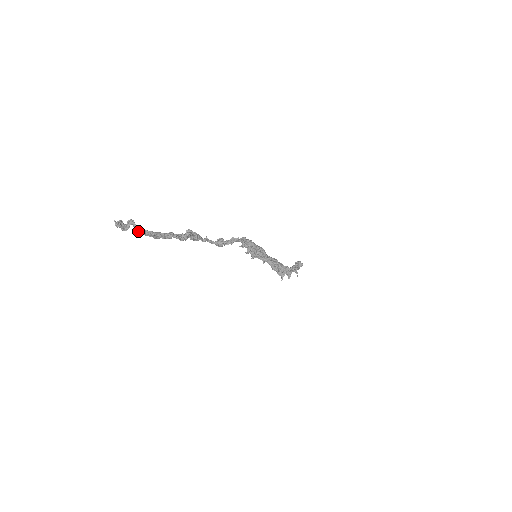
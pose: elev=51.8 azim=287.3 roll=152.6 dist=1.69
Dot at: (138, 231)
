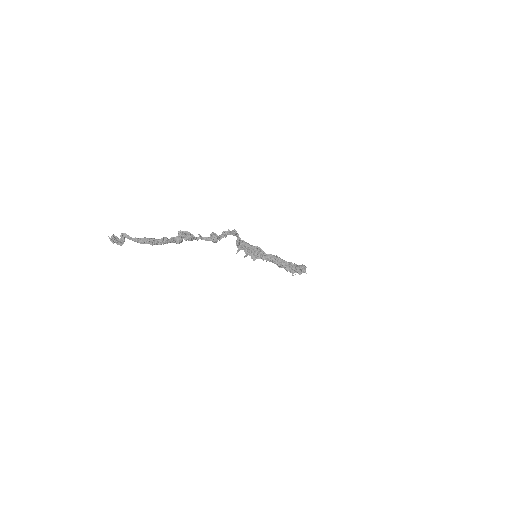
Dot at: (134, 241)
